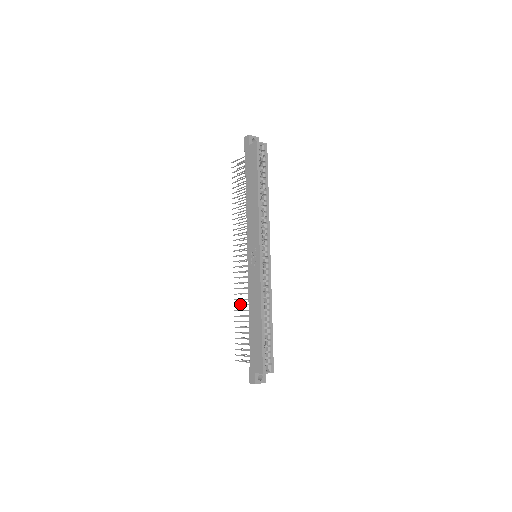
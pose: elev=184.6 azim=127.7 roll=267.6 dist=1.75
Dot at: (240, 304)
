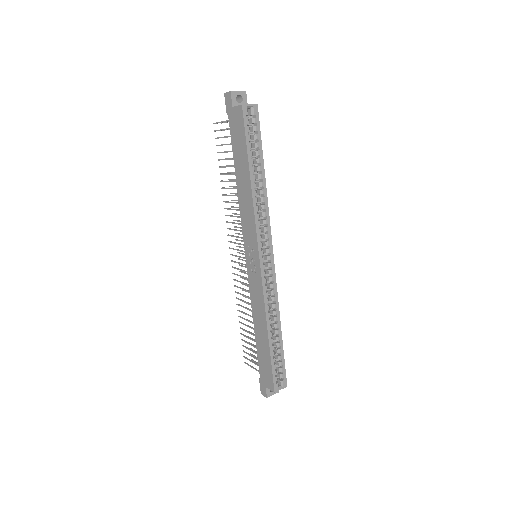
Dot at: (243, 306)
